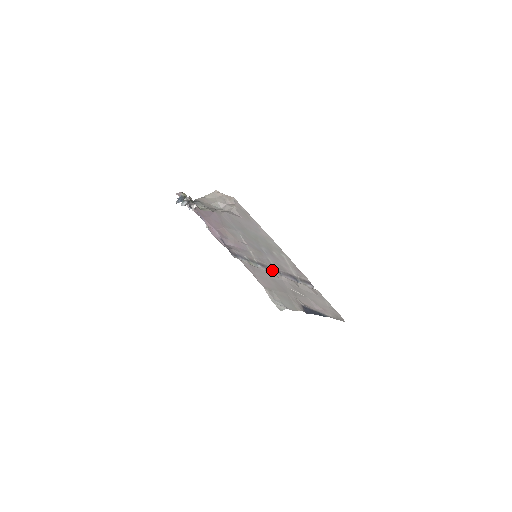
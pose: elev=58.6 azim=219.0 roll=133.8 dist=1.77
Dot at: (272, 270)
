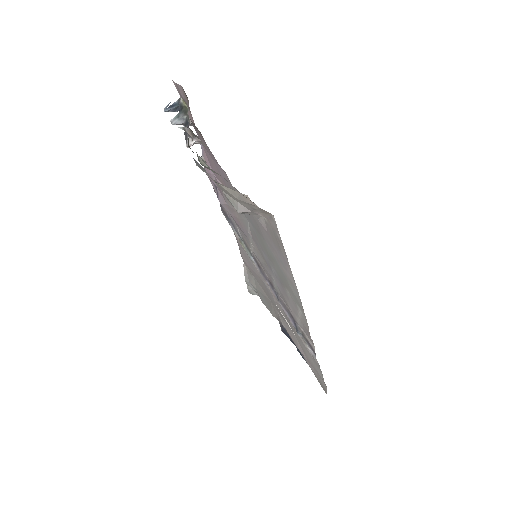
Dot at: (268, 282)
